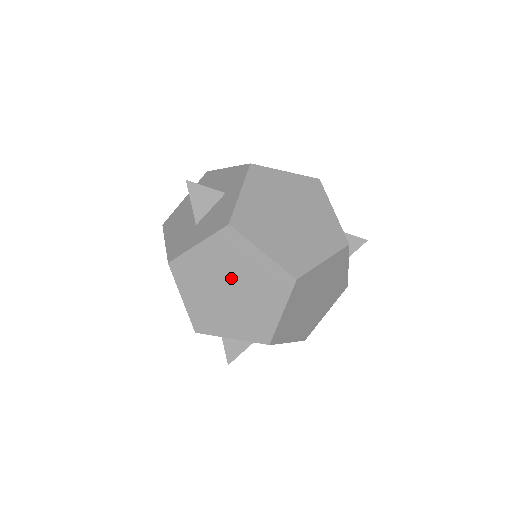
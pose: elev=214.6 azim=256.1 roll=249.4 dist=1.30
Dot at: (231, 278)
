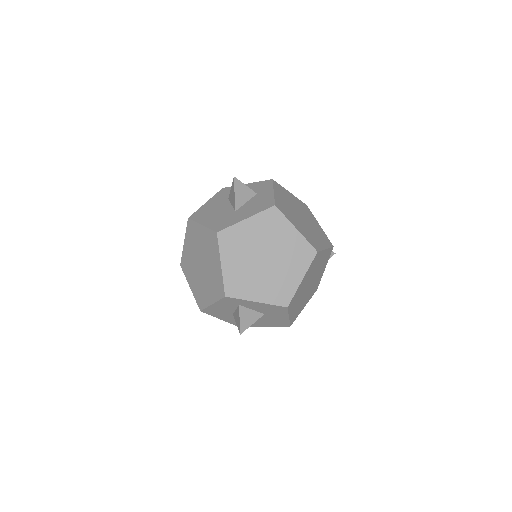
Dot at: (268, 248)
